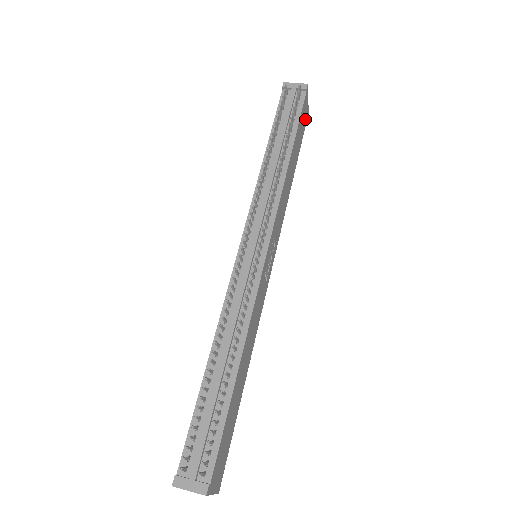
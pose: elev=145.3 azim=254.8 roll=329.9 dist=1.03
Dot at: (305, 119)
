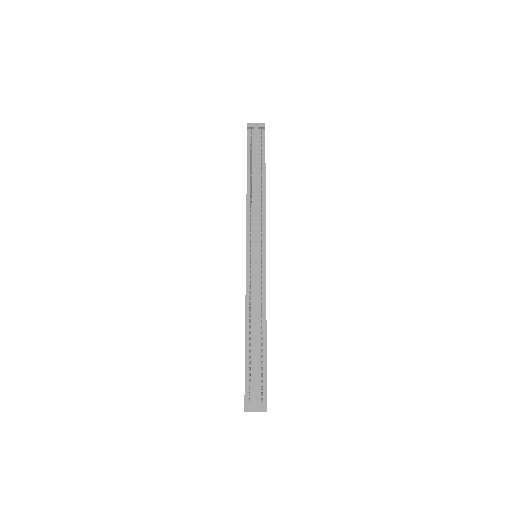
Dot at: occluded
